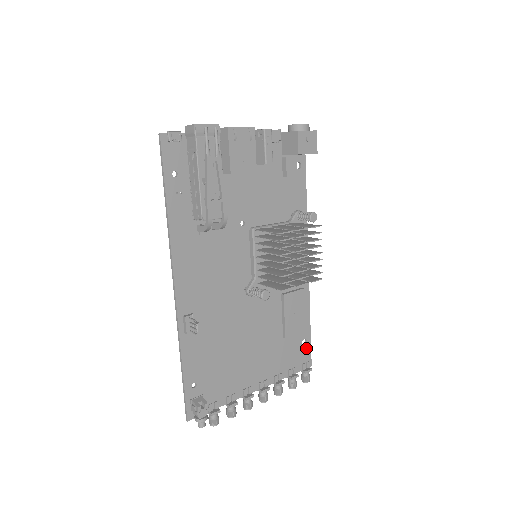
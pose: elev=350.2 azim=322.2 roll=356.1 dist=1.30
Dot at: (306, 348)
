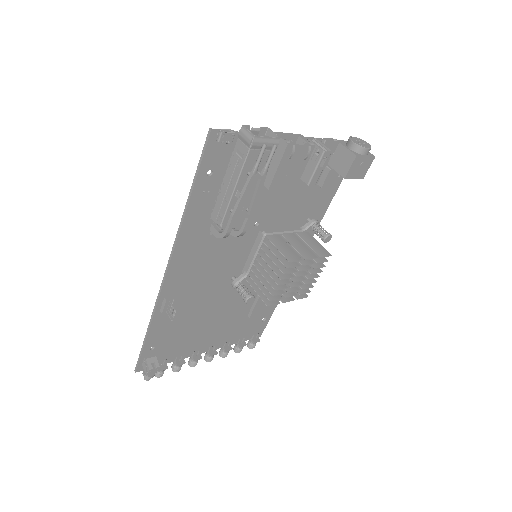
Dot at: (263, 324)
